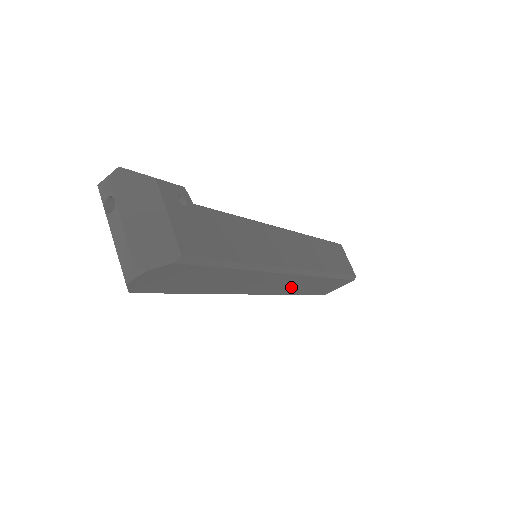
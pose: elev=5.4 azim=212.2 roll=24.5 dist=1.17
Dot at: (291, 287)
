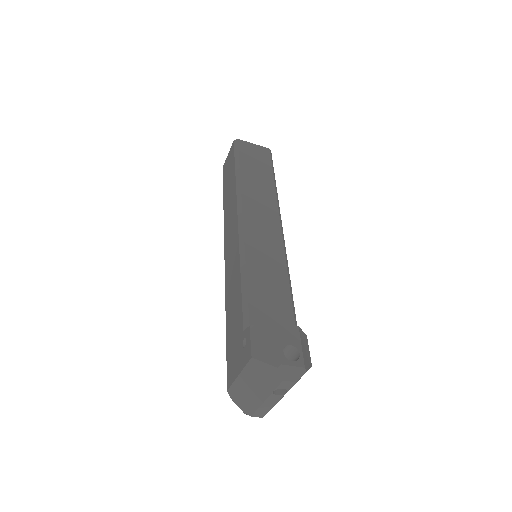
Dot at: occluded
